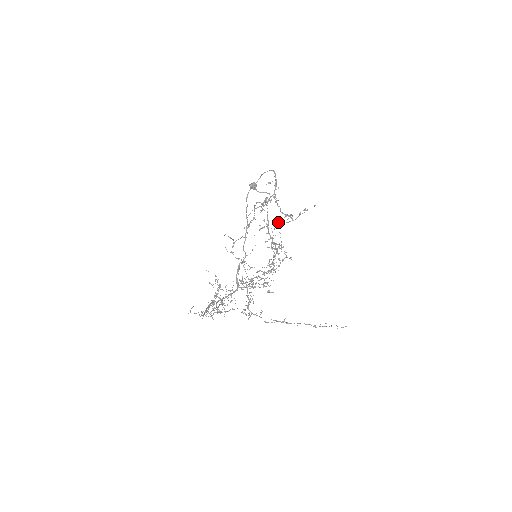
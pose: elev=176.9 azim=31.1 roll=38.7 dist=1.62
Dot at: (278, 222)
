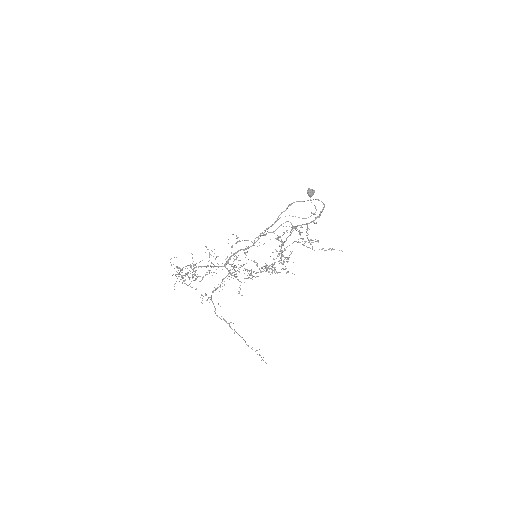
Dot at: occluded
